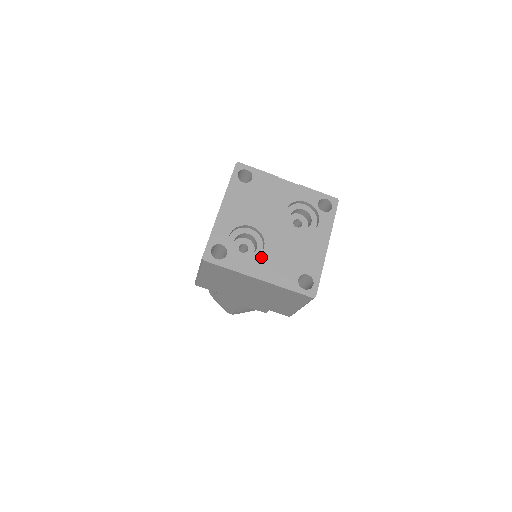
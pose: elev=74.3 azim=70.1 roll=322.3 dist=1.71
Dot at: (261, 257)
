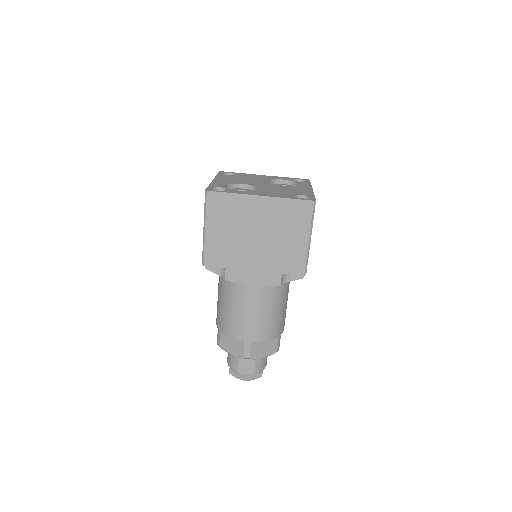
Dot at: (257, 191)
